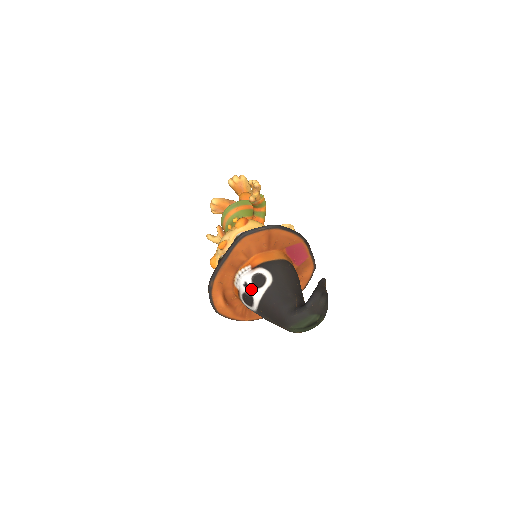
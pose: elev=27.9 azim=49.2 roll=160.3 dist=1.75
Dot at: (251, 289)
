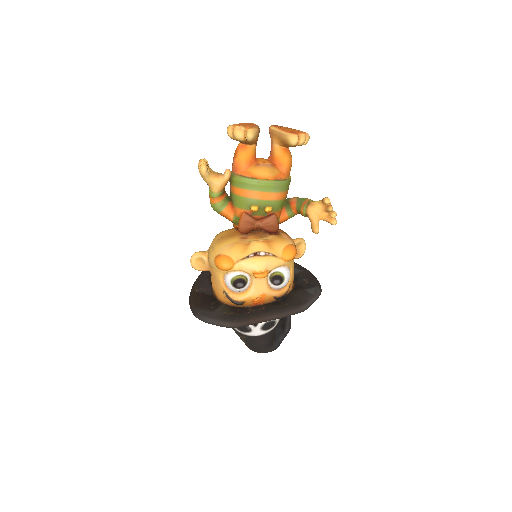
Dot at: (257, 329)
